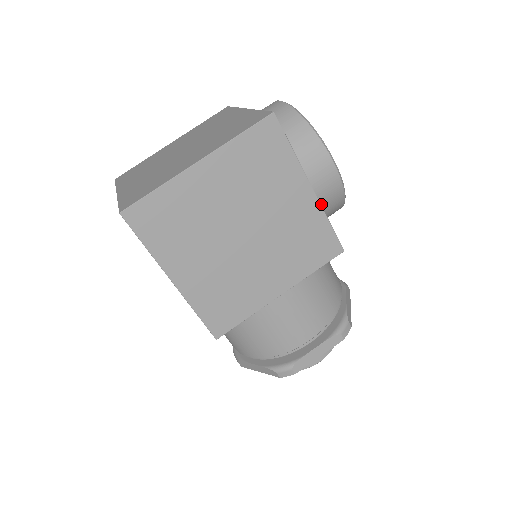
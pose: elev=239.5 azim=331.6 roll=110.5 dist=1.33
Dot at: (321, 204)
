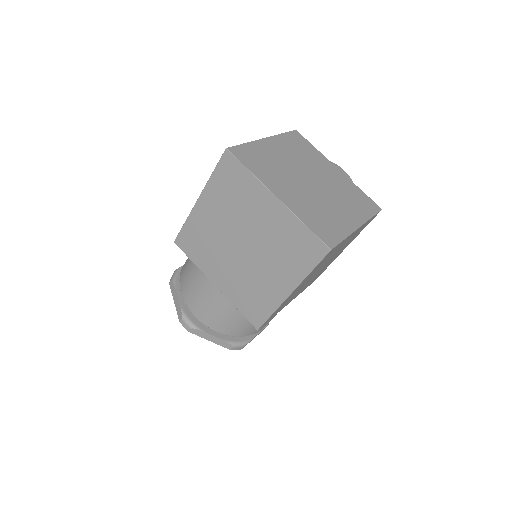
Dot at: occluded
